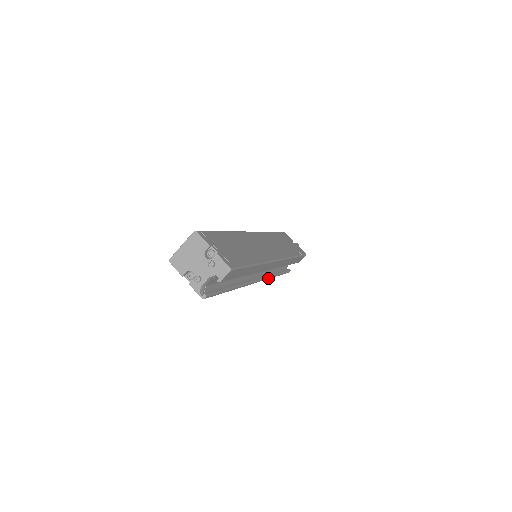
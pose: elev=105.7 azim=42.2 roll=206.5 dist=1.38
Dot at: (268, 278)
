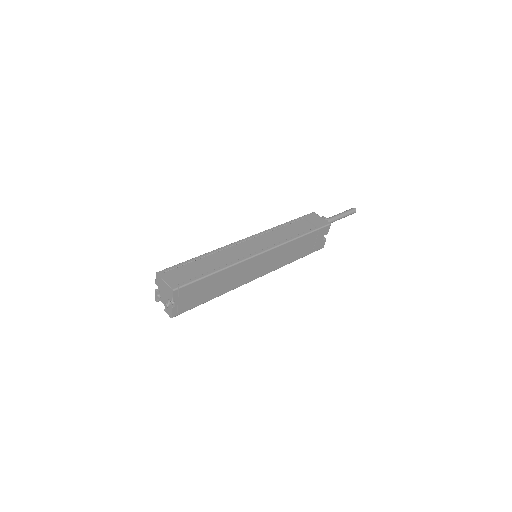
Dot at: occluded
